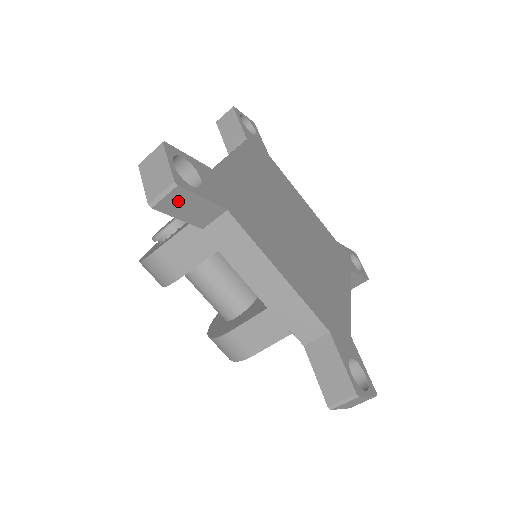
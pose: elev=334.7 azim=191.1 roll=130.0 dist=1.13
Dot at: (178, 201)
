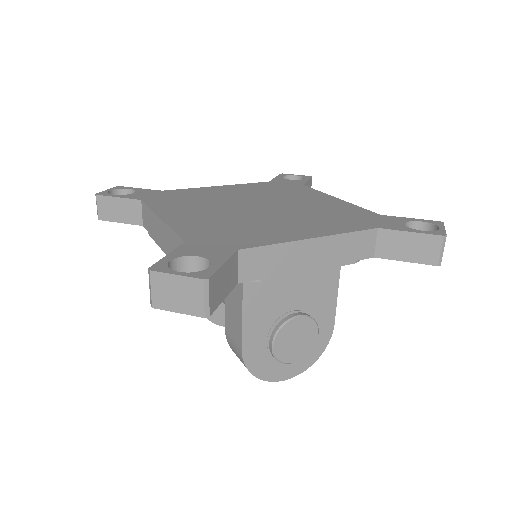
Dot at: (107, 207)
